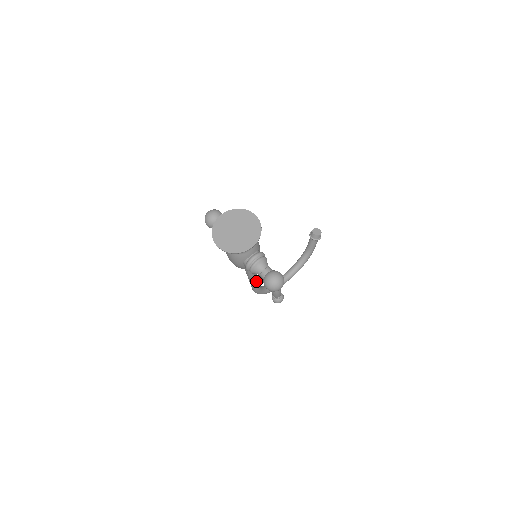
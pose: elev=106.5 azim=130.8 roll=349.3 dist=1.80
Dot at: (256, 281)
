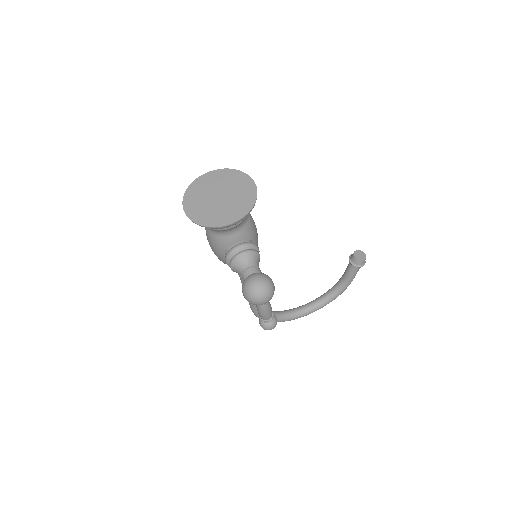
Dot at: occluded
